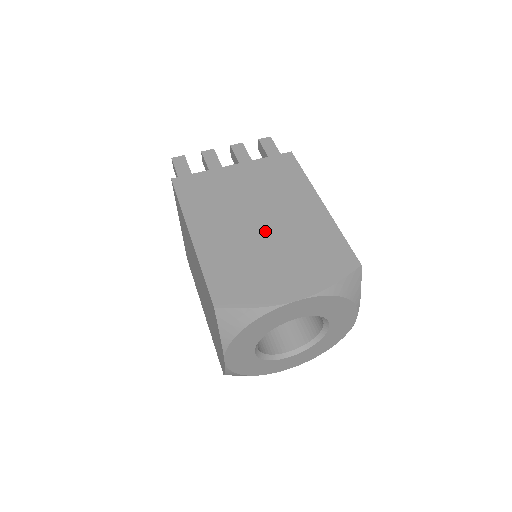
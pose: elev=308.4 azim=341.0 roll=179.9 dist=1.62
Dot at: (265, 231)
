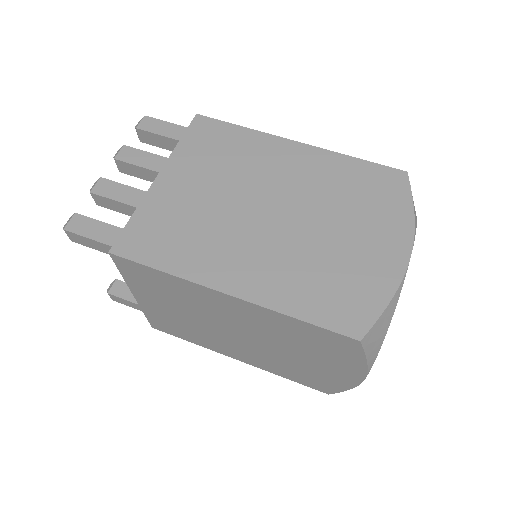
Dot at: (291, 217)
